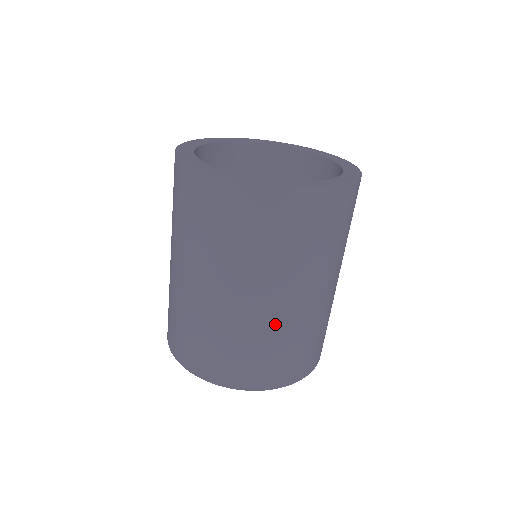
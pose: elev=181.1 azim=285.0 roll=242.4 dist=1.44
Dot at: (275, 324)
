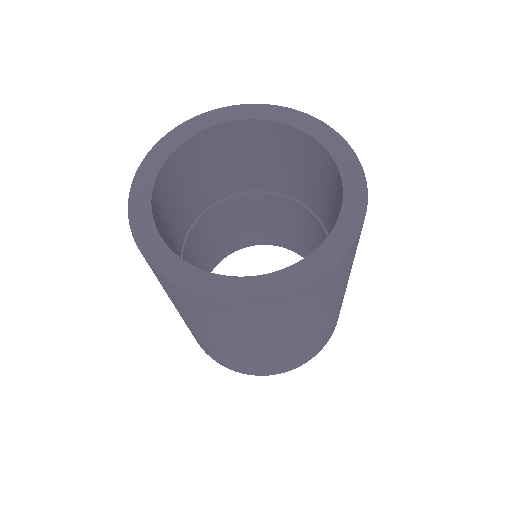
Dot at: (249, 355)
